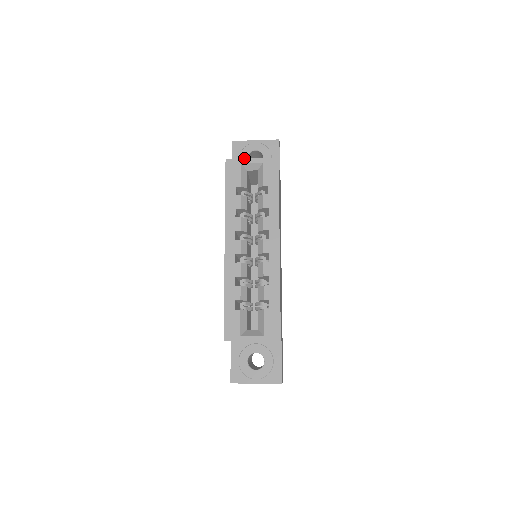
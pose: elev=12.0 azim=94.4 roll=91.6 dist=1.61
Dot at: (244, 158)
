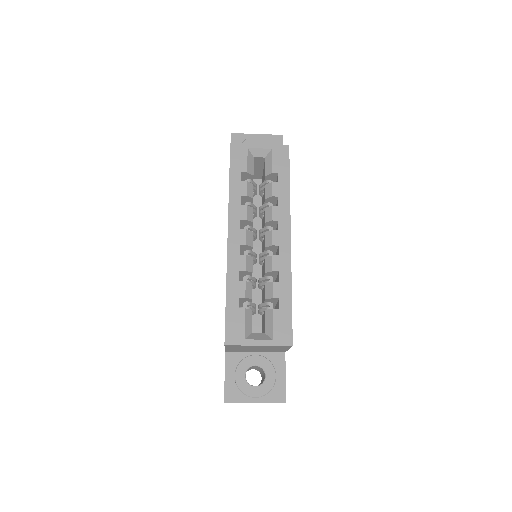
Dot at: occluded
